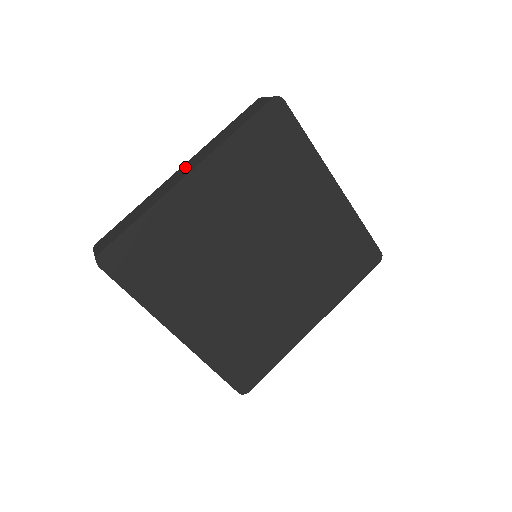
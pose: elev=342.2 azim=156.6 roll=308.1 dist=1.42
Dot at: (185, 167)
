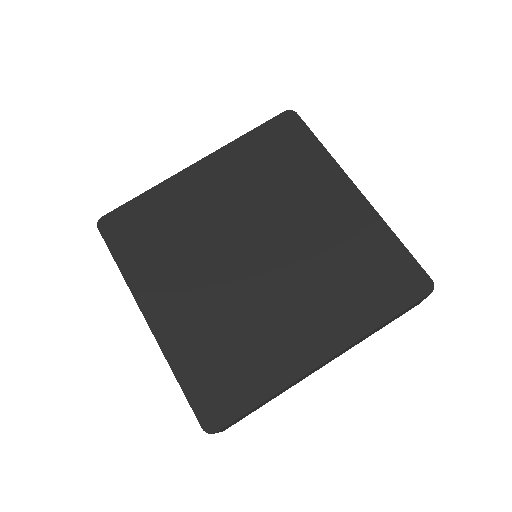
Dot at: occluded
